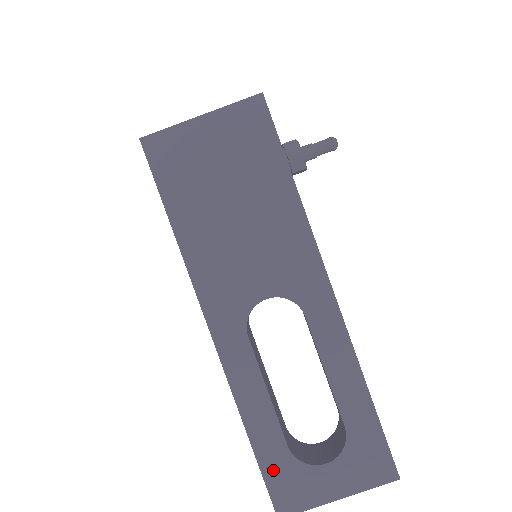
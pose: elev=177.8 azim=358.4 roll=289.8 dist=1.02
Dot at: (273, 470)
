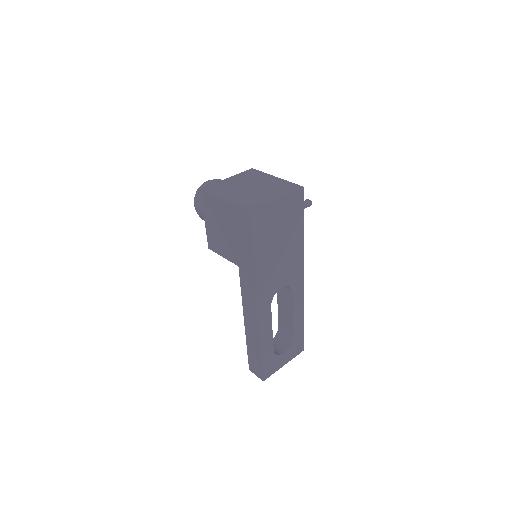
Dot at: (266, 362)
